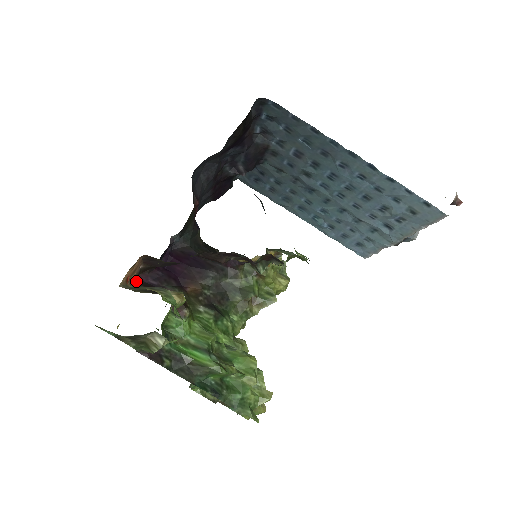
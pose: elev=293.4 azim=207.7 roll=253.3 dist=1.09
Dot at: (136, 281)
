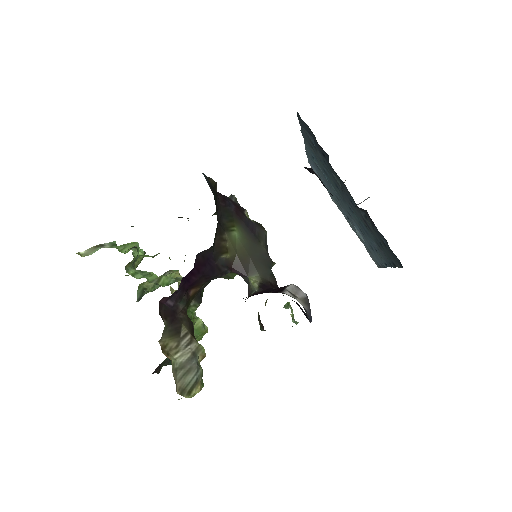
Dot at: occluded
